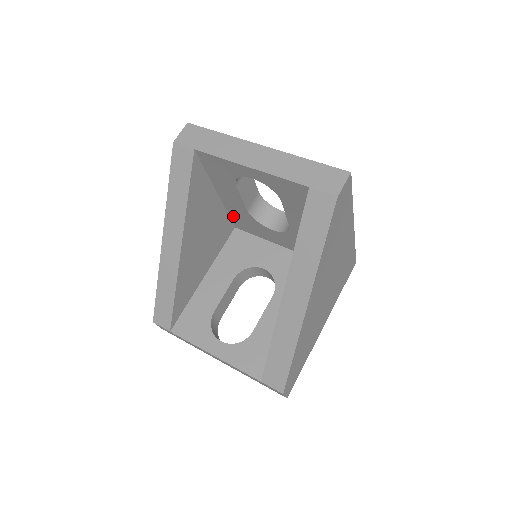
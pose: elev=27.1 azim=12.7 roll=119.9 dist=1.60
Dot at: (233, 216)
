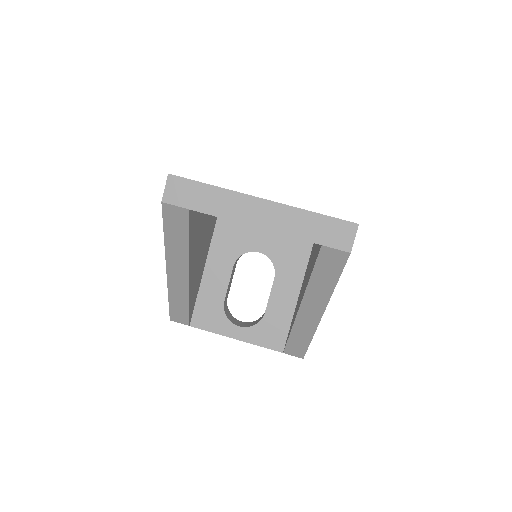
Dot at: occluded
